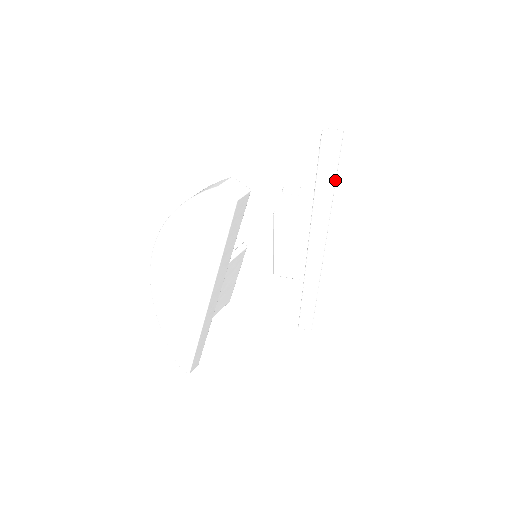
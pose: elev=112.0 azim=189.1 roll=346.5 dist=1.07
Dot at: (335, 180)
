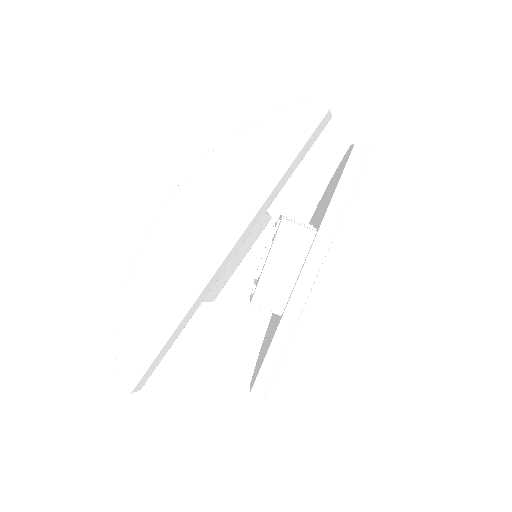
Dot at: (354, 188)
